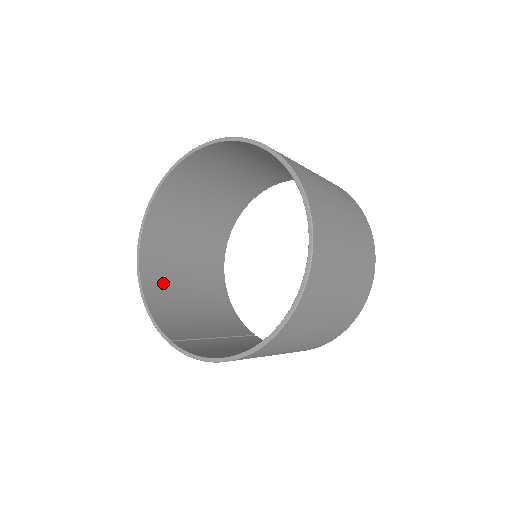
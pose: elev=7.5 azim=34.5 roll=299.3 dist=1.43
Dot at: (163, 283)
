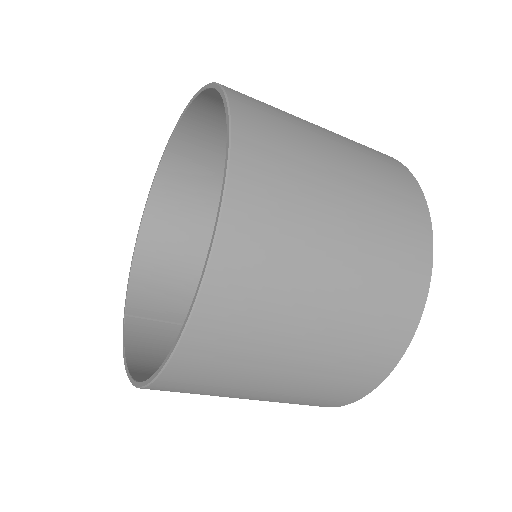
Dot at: (173, 242)
